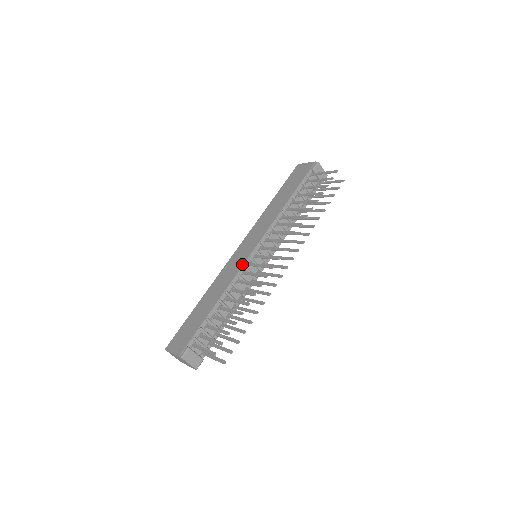
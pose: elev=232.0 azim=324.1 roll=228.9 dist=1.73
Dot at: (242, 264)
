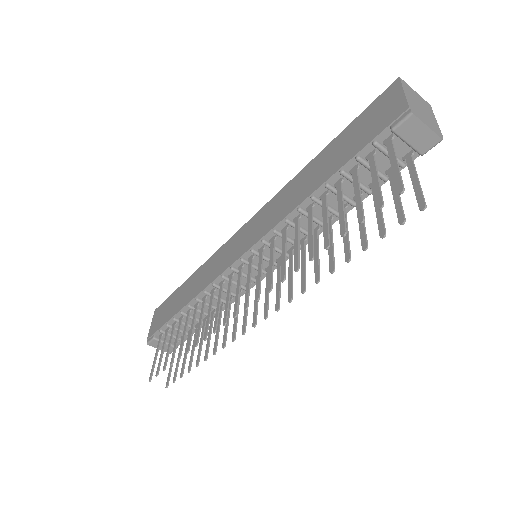
Dot at: (221, 271)
